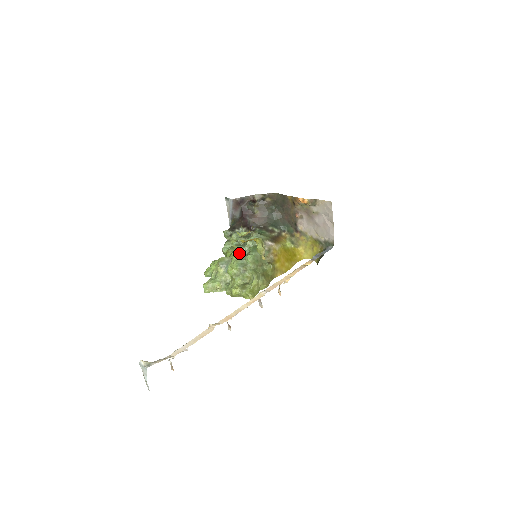
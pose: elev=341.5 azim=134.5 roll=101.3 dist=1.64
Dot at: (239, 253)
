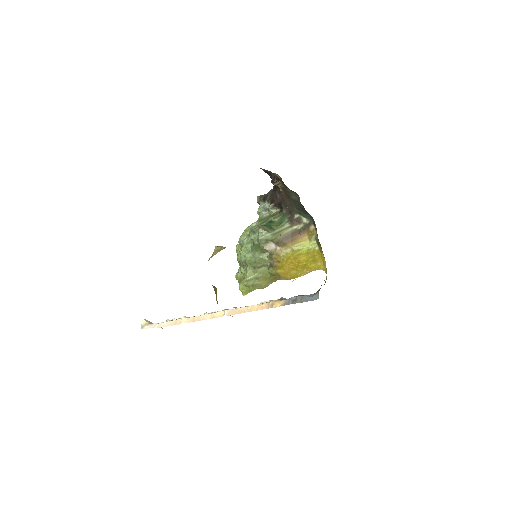
Dot at: (246, 243)
